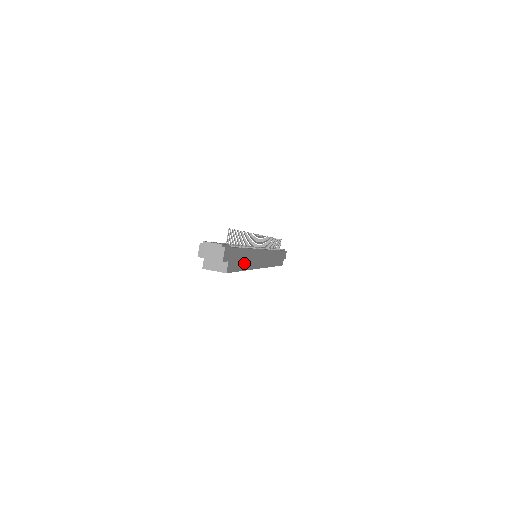
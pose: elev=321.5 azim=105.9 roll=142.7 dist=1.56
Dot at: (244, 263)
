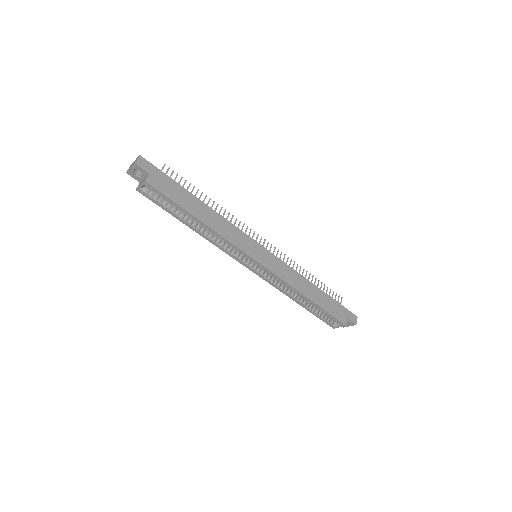
Dot at: (195, 210)
